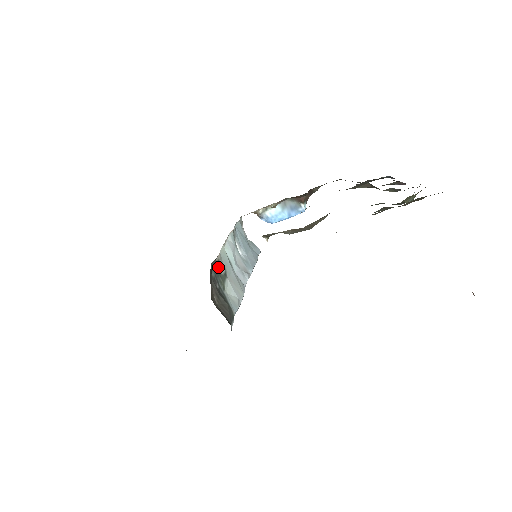
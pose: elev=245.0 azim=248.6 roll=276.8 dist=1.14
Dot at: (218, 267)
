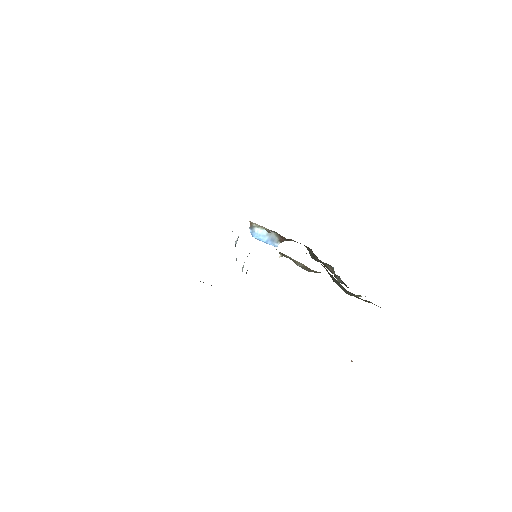
Dot at: occluded
